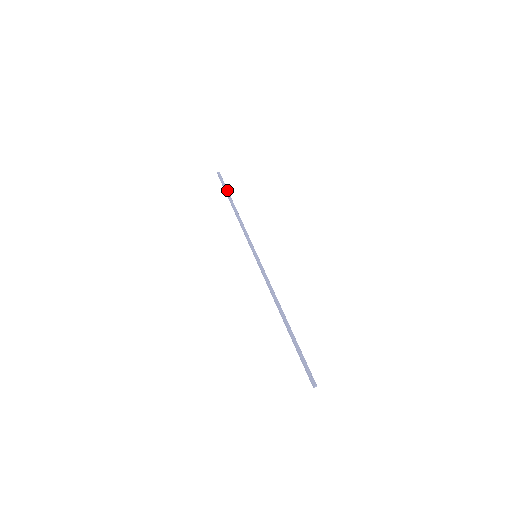
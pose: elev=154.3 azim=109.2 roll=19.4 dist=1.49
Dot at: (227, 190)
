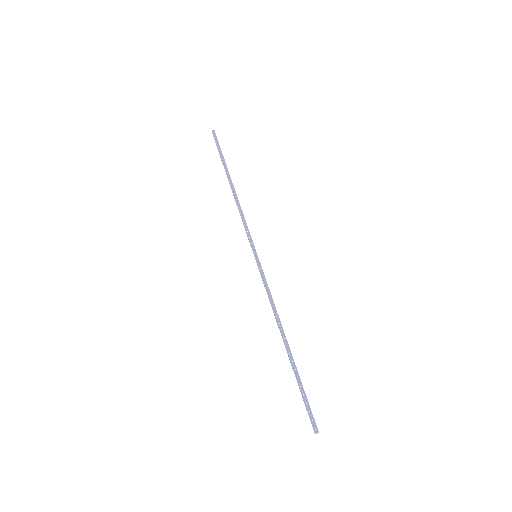
Dot at: (223, 158)
